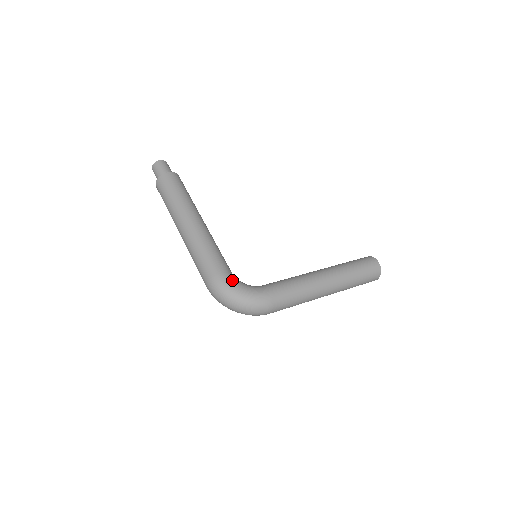
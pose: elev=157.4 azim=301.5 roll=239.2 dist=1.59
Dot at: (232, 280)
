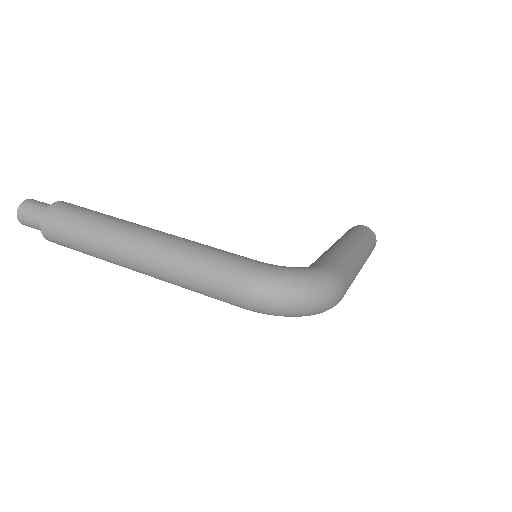
Dot at: (277, 265)
